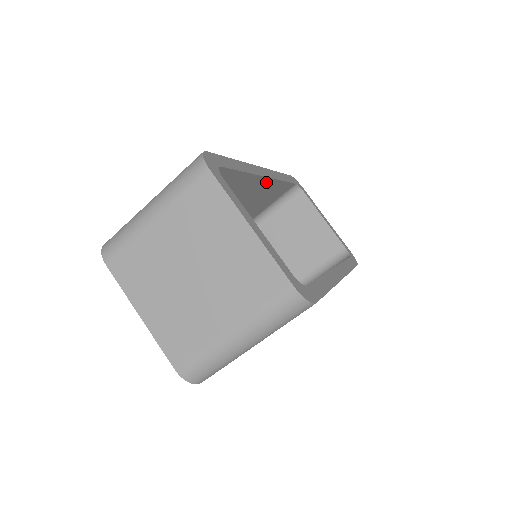
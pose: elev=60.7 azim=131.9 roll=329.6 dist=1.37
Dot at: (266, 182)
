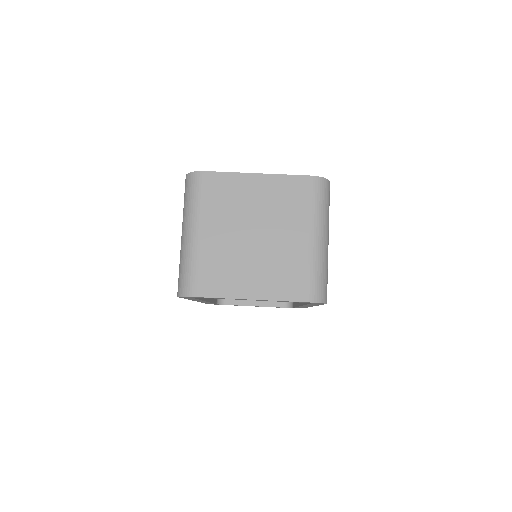
Dot at: occluded
